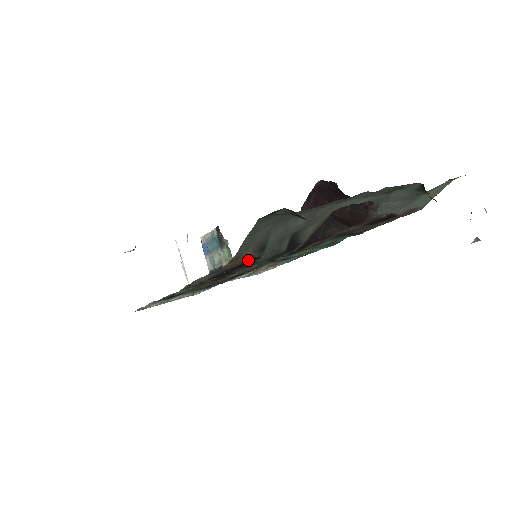
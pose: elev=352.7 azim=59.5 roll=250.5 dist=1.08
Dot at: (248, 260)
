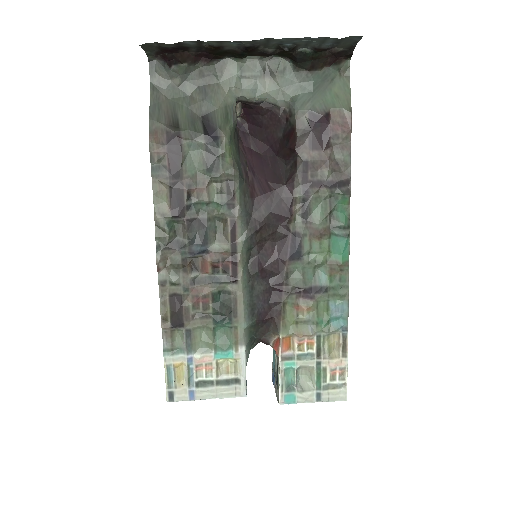
Dot at: (169, 138)
